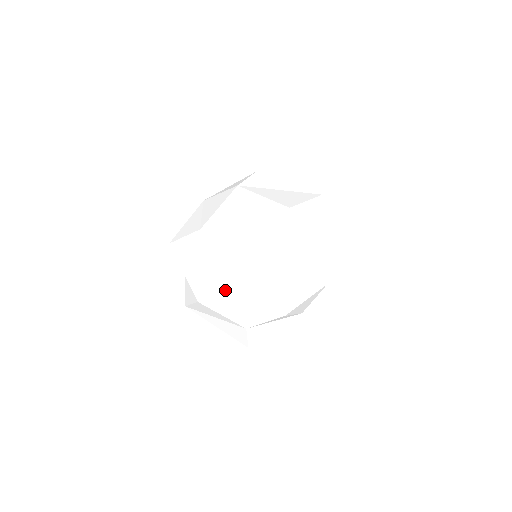
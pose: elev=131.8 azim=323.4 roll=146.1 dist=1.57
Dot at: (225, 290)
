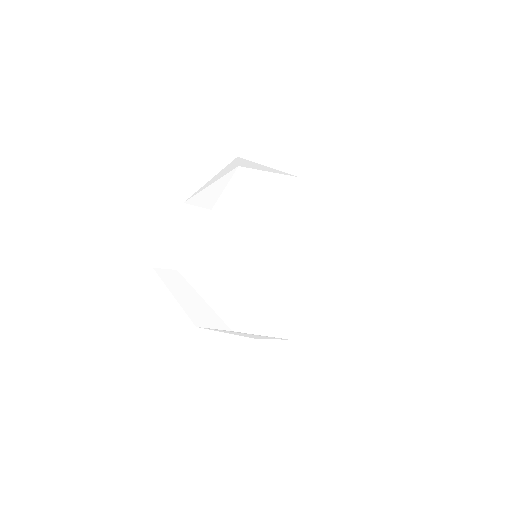
Dot at: (218, 329)
